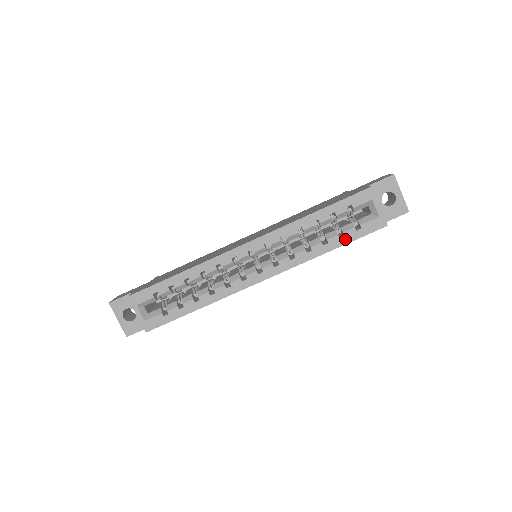
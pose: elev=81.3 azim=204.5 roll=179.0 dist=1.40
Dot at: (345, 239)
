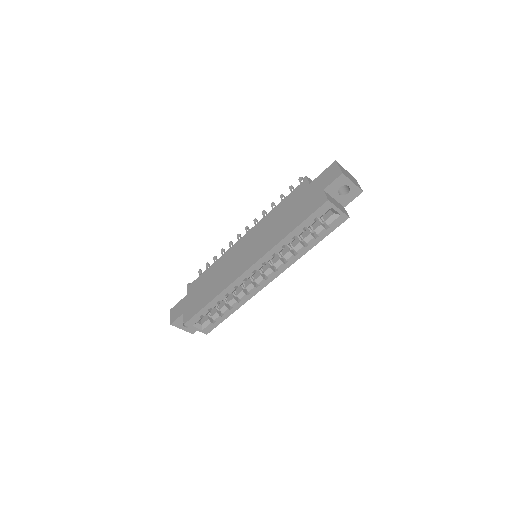
Dot at: (320, 238)
